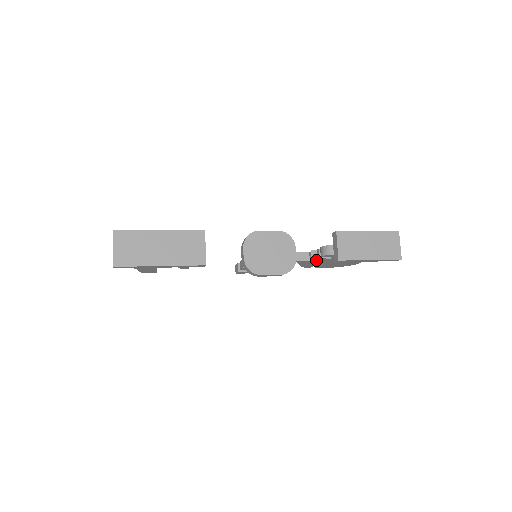
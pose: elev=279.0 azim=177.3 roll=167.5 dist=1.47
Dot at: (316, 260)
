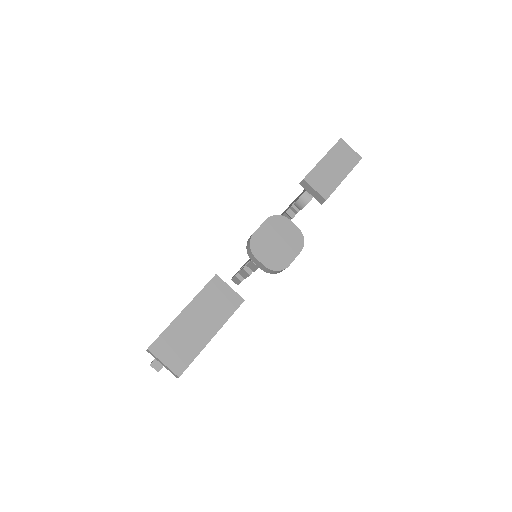
Dot at: occluded
